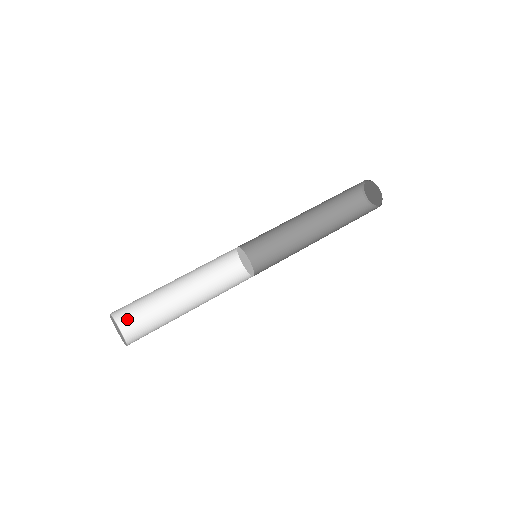
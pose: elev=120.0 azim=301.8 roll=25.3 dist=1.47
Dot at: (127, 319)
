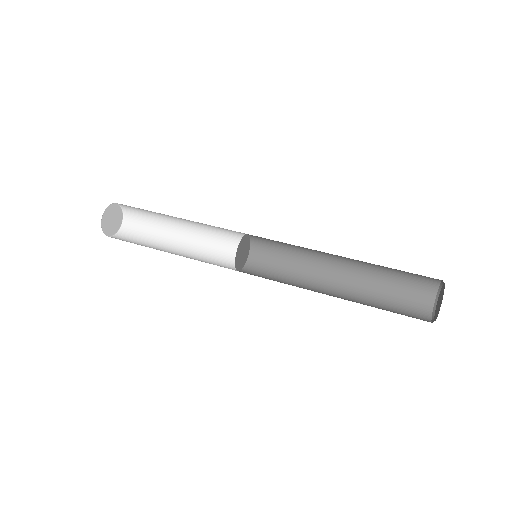
Dot at: (131, 211)
